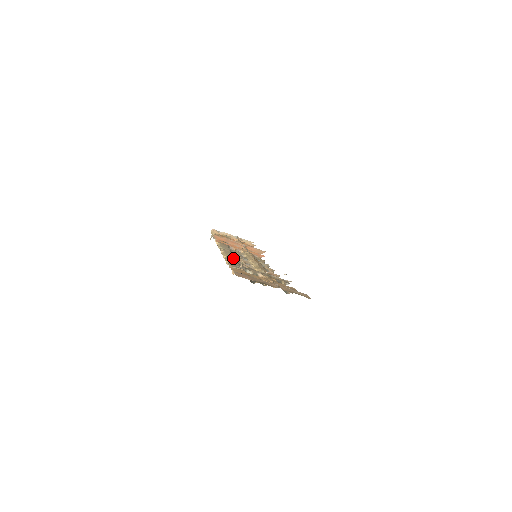
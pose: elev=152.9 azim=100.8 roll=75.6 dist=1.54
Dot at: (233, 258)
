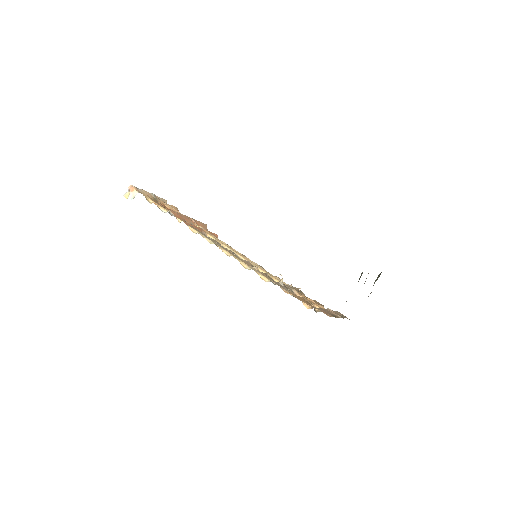
Dot at: occluded
